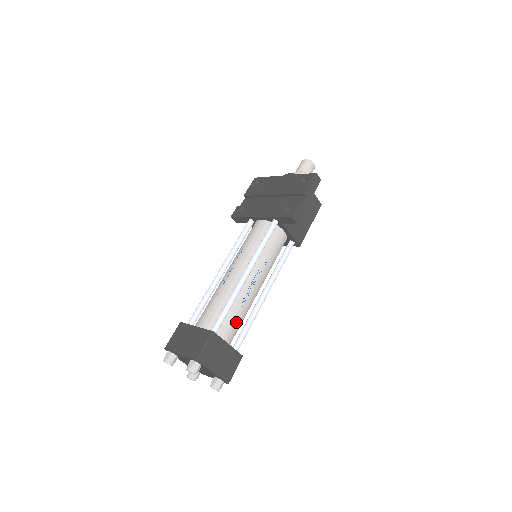
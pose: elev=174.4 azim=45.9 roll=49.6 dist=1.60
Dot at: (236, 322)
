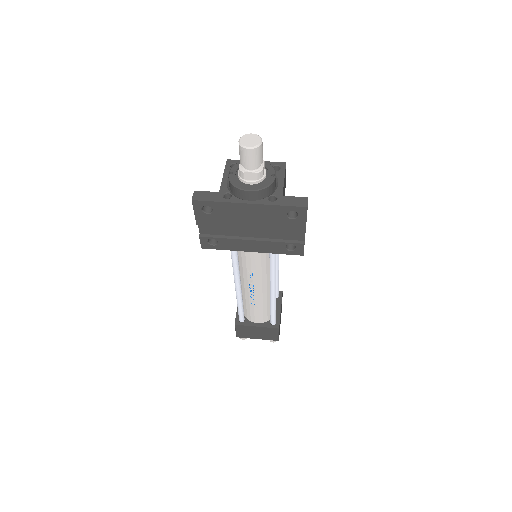
Dot at: occluded
